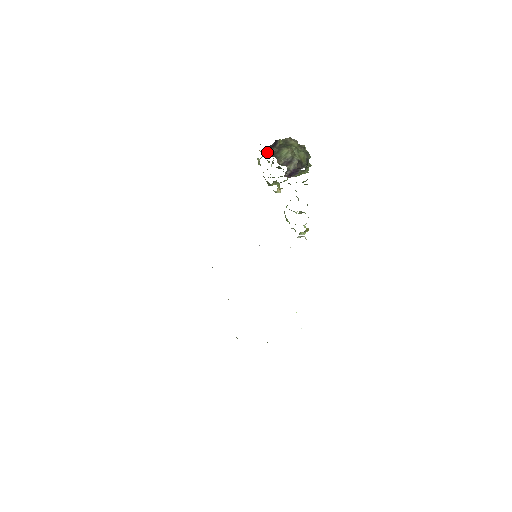
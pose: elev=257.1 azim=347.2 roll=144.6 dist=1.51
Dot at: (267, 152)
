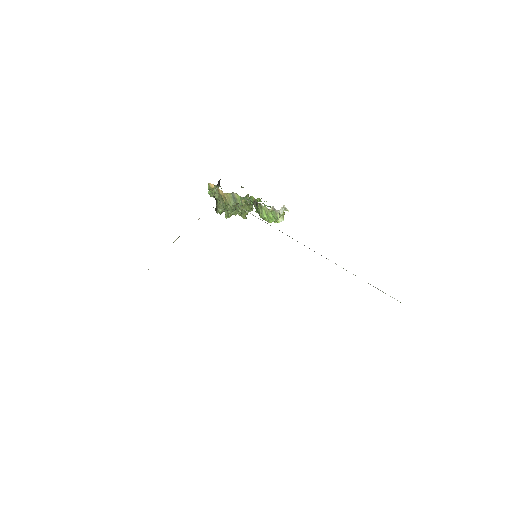
Dot at: (218, 187)
